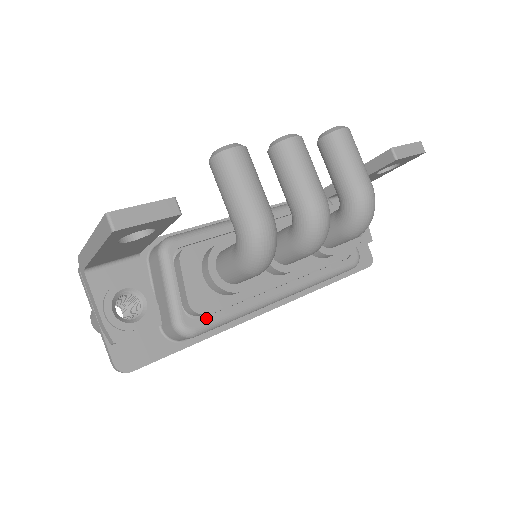
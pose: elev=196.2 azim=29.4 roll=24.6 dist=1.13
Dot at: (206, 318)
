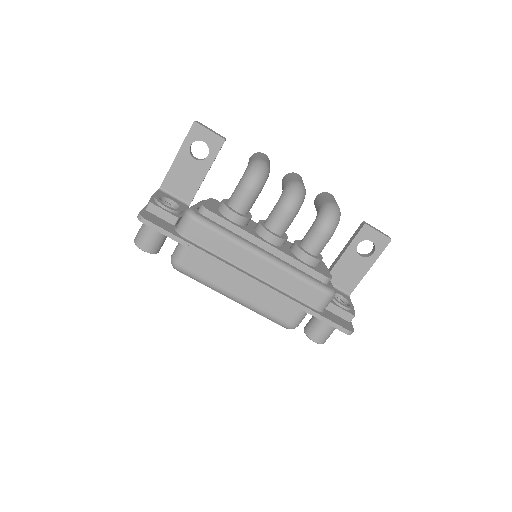
Dot at: (207, 218)
